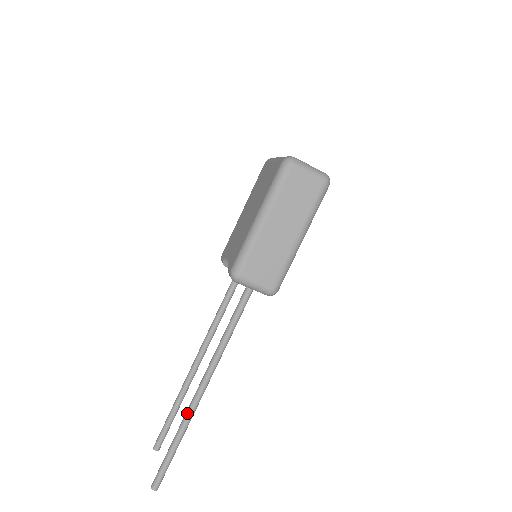
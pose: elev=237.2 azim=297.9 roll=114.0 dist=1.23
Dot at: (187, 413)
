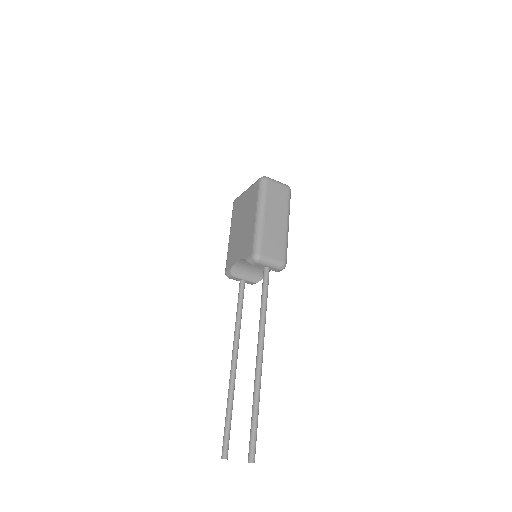
Dot at: (256, 379)
